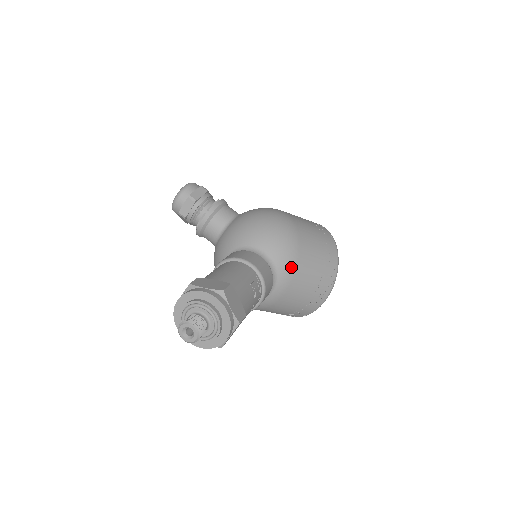
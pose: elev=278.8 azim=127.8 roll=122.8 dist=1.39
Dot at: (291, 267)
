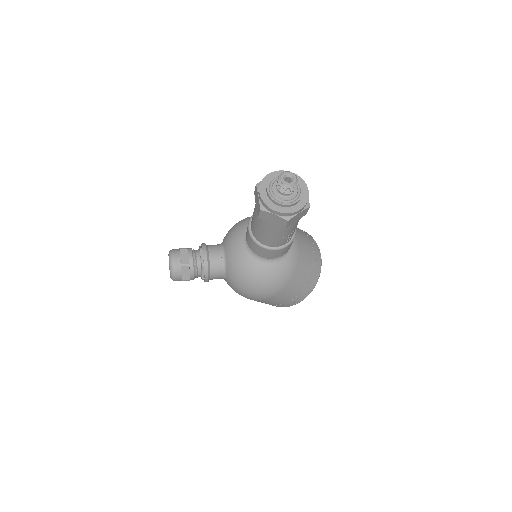
Dot at: occluded
